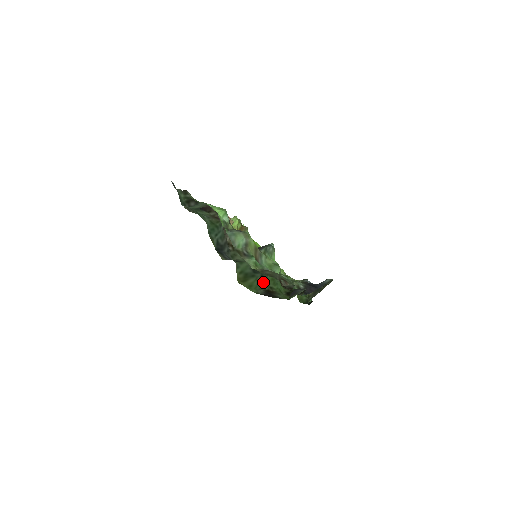
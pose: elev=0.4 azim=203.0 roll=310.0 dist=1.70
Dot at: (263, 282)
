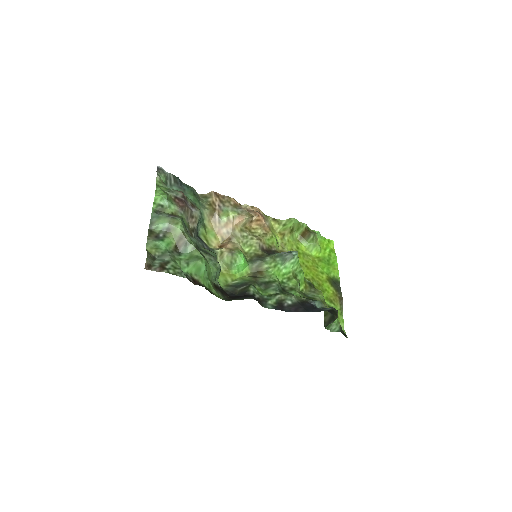
Dot at: (216, 276)
